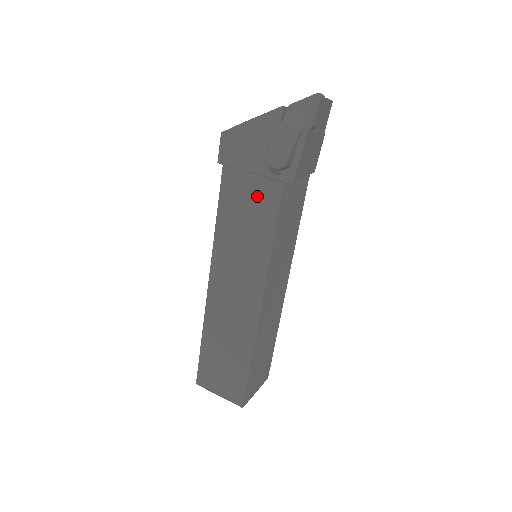
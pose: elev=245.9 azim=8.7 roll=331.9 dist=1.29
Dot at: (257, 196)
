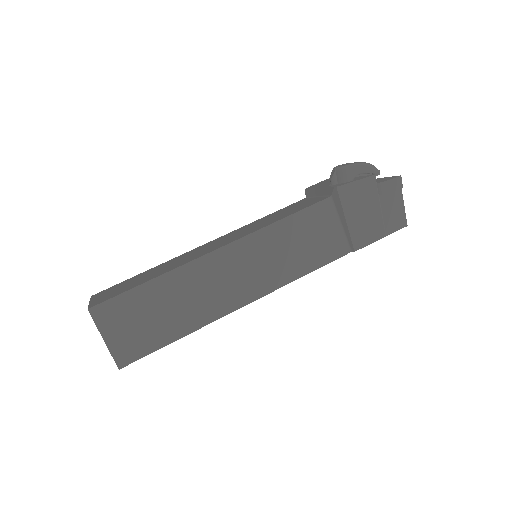
Dot at: (306, 204)
